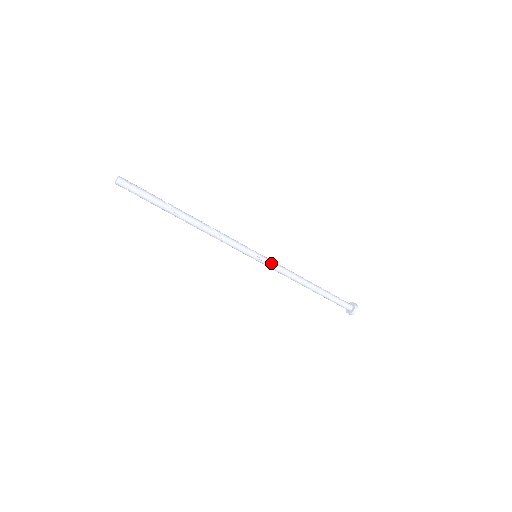
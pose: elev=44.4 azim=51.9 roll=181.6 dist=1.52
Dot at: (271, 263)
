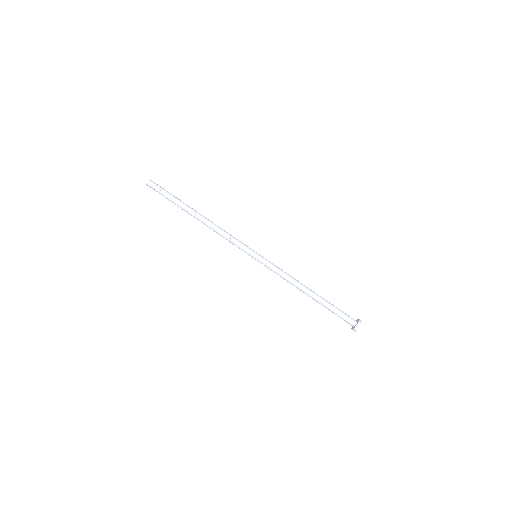
Dot at: (270, 262)
